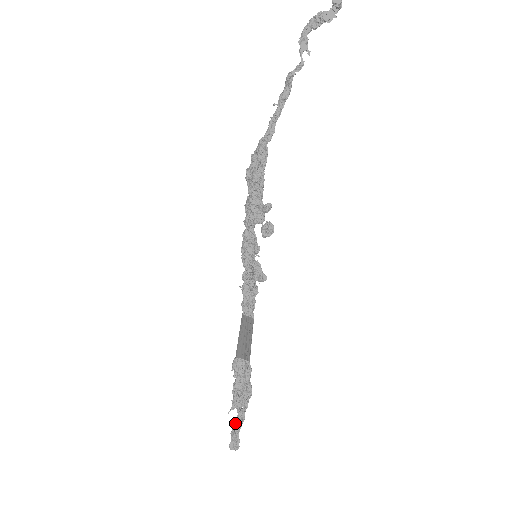
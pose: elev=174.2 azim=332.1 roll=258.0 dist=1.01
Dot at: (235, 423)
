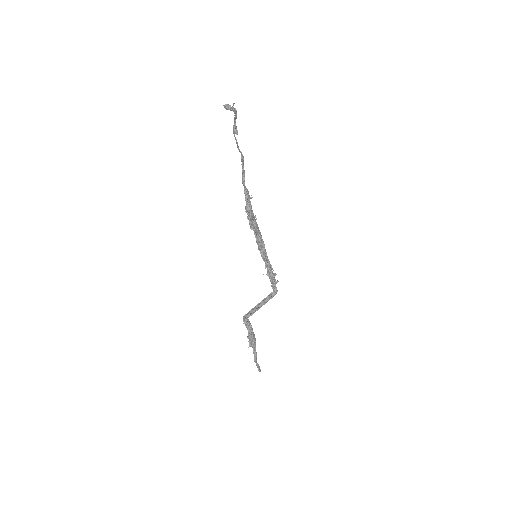
Dot at: (254, 355)
